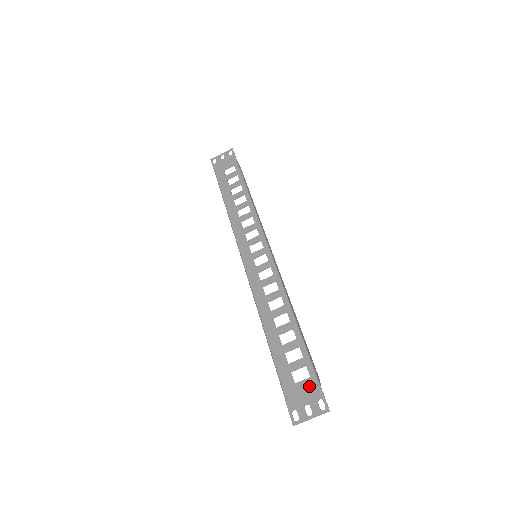
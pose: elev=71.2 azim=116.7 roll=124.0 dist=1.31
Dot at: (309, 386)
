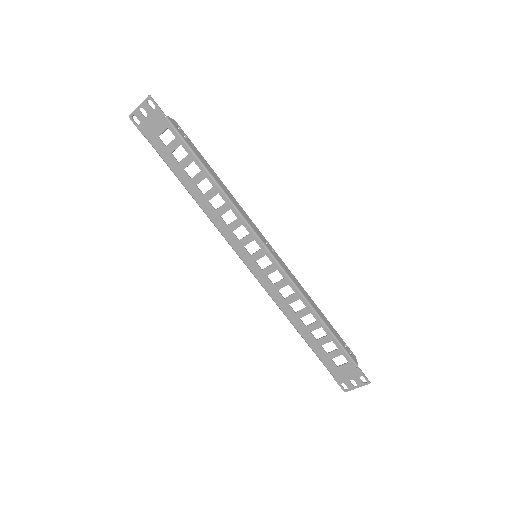
Dot at: (350, 369)
